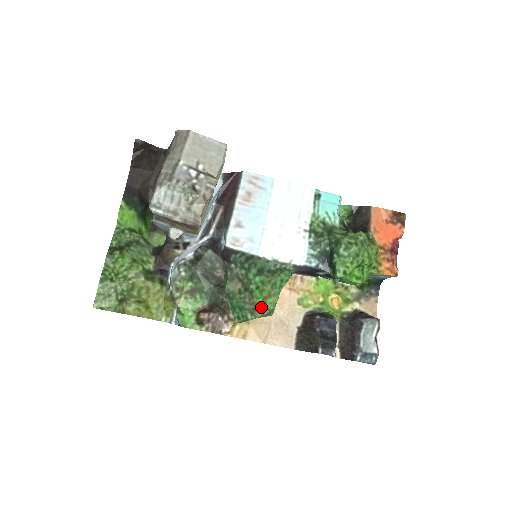
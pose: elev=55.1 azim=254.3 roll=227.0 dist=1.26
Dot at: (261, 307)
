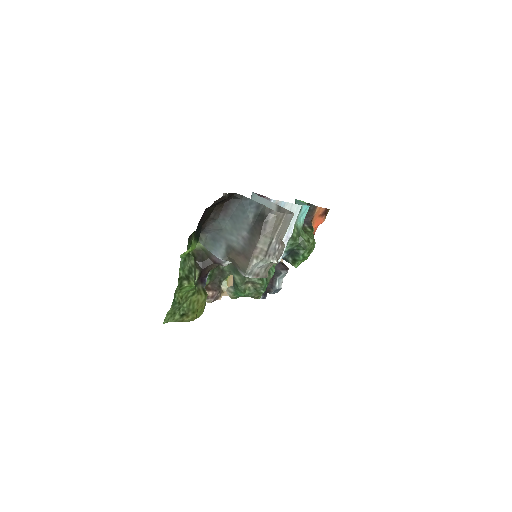
Dot at: (259, 297)
